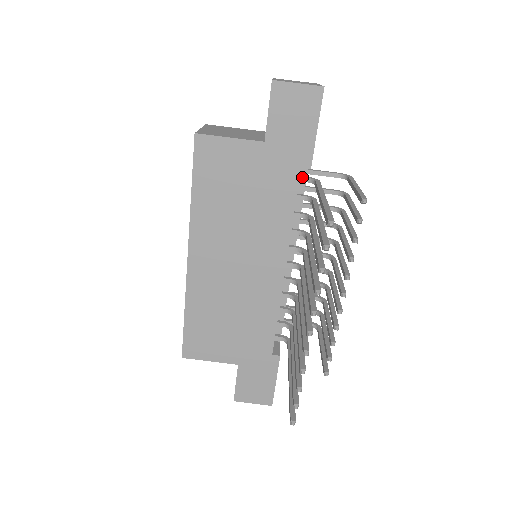
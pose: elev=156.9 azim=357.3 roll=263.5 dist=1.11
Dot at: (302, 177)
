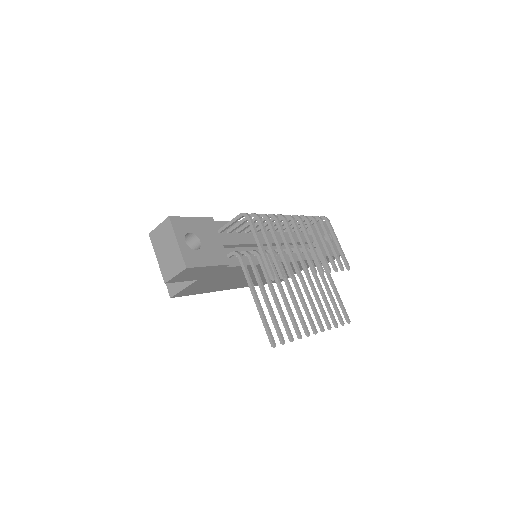
Dot at: (230, 257)
